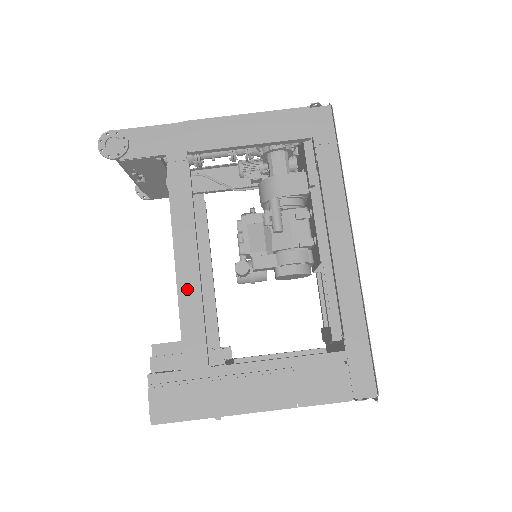
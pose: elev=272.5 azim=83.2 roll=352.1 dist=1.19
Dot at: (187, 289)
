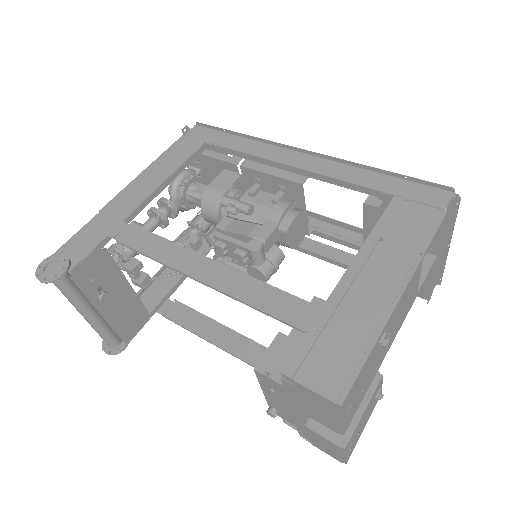
Dot at: (230, 283)
